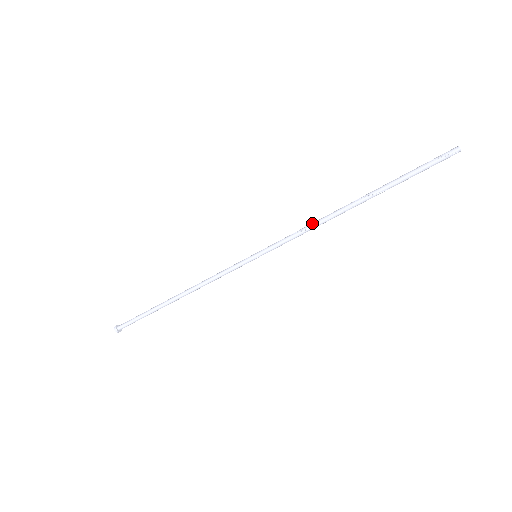
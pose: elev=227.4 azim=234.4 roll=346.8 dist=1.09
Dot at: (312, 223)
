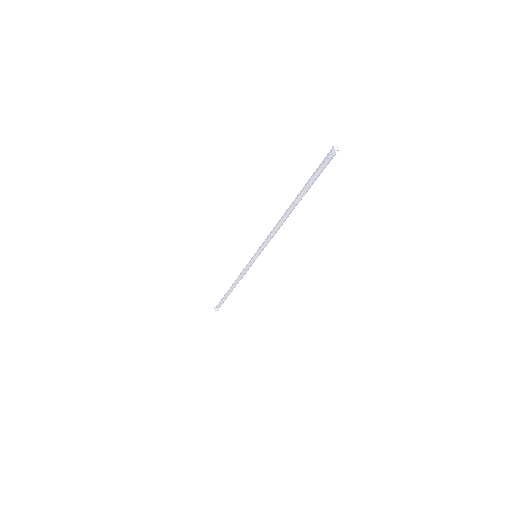
Dot at: (273, 230)
